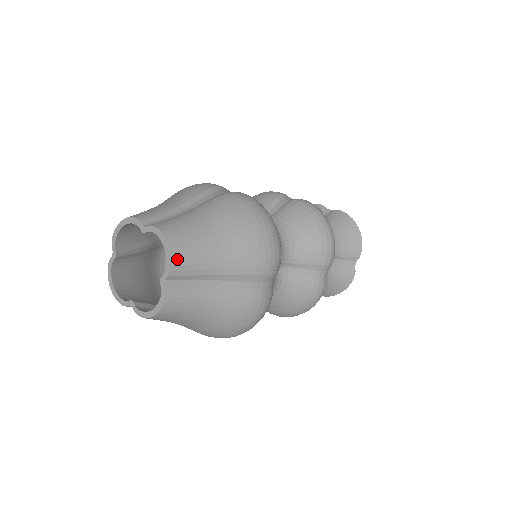
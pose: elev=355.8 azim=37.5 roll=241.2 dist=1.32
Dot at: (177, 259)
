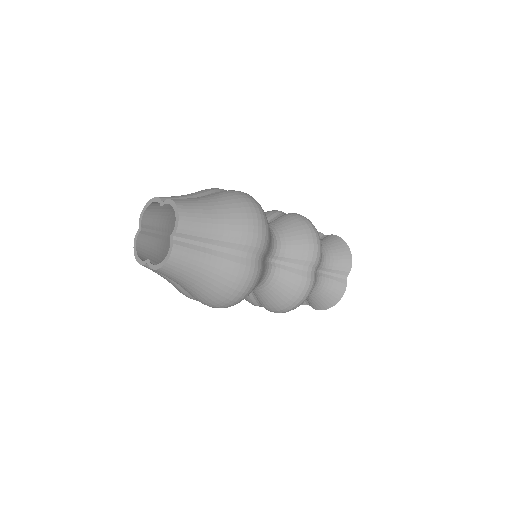
Dot at: (183, 220)
